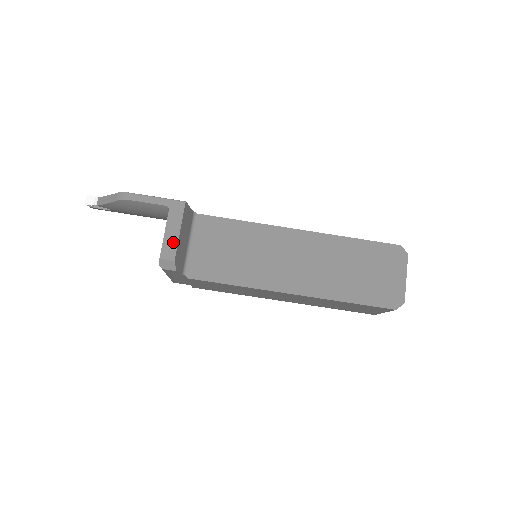
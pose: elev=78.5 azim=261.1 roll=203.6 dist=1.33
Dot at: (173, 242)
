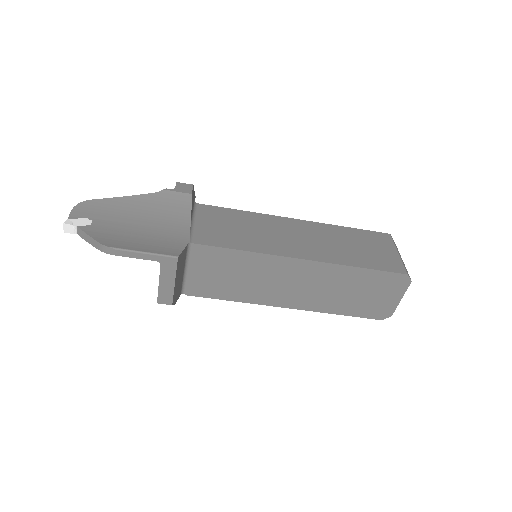
Dot at: (169, 291)
